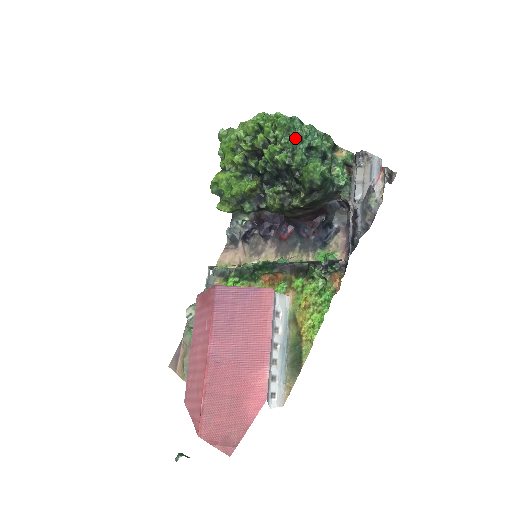
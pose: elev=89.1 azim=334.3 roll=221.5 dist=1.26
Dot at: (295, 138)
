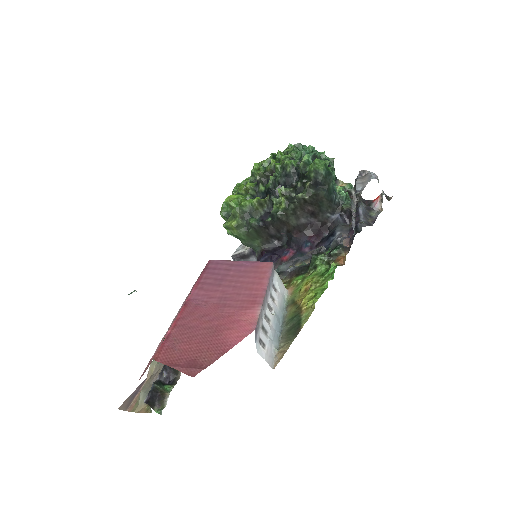
Dot at: (303, 151)
